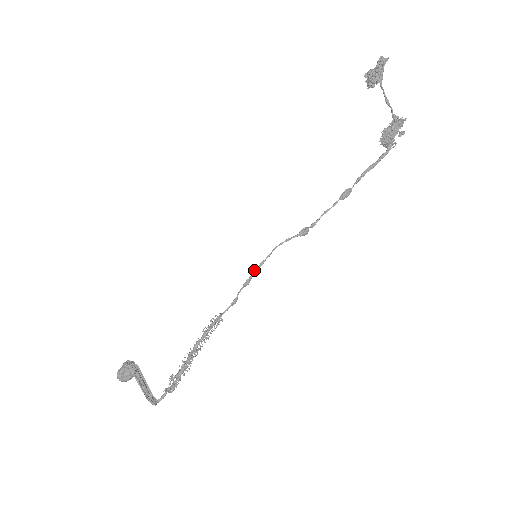
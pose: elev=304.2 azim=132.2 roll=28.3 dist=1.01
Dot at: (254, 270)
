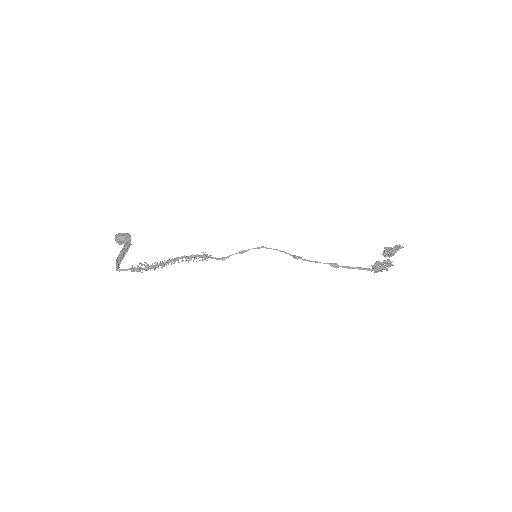
Dot at: (254, 248)
